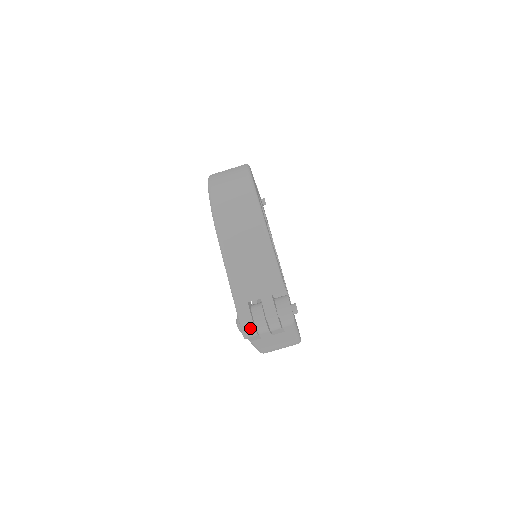
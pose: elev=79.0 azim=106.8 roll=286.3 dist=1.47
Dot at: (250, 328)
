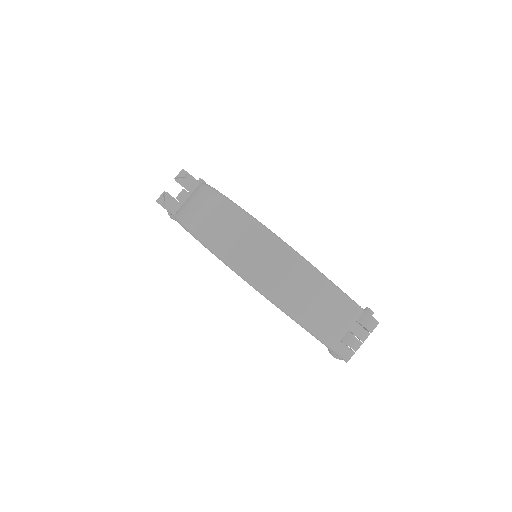
Dot at: (352, 355)
